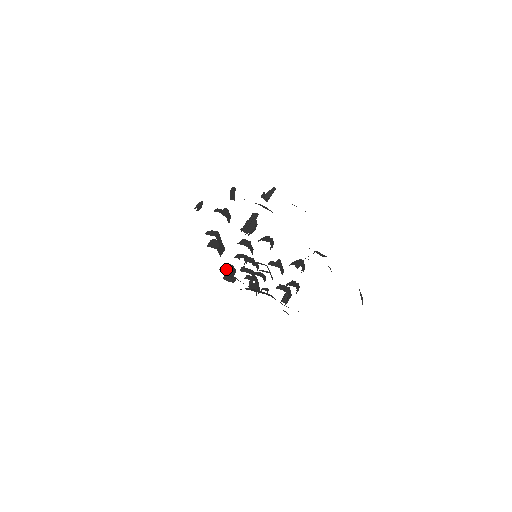
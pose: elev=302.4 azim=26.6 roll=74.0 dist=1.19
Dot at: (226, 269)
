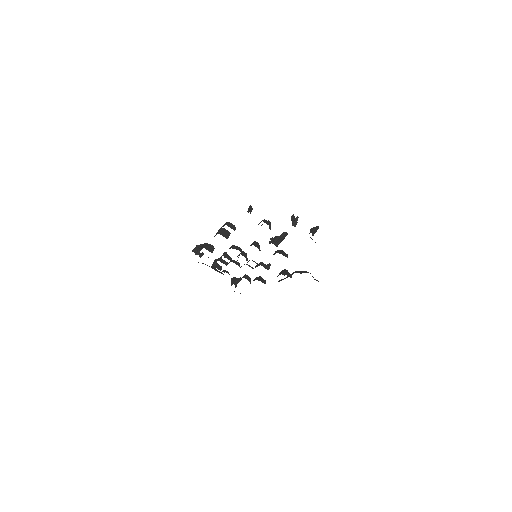
Dot at: (210, 250)
